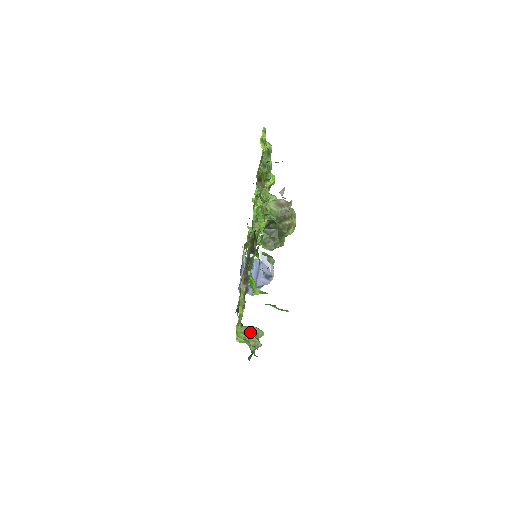
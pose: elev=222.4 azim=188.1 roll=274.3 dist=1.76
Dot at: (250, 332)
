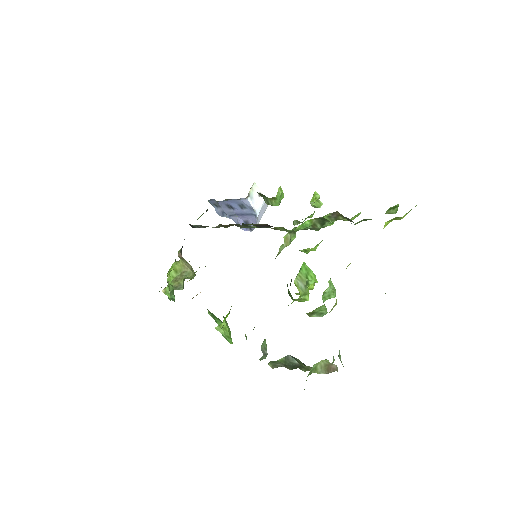
Dot at: (183, 273)
